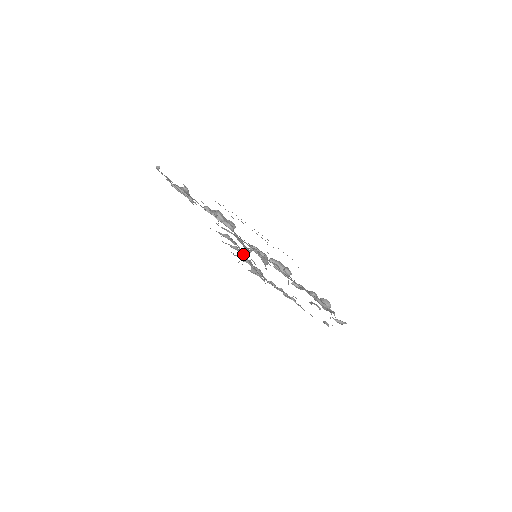
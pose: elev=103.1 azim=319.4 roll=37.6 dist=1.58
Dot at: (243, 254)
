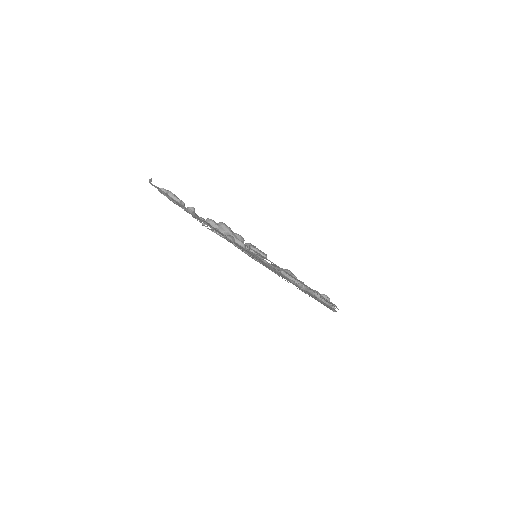
Dot at: occluded
